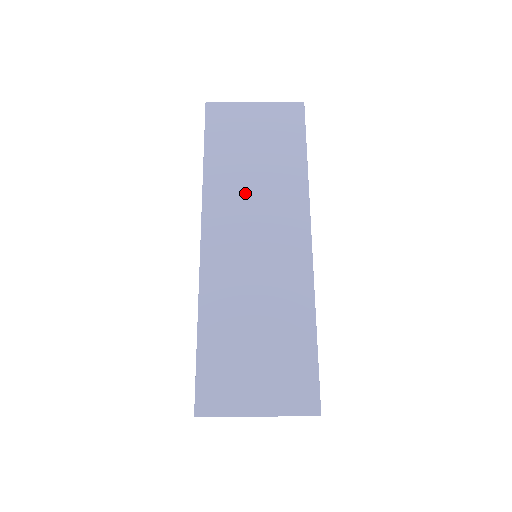
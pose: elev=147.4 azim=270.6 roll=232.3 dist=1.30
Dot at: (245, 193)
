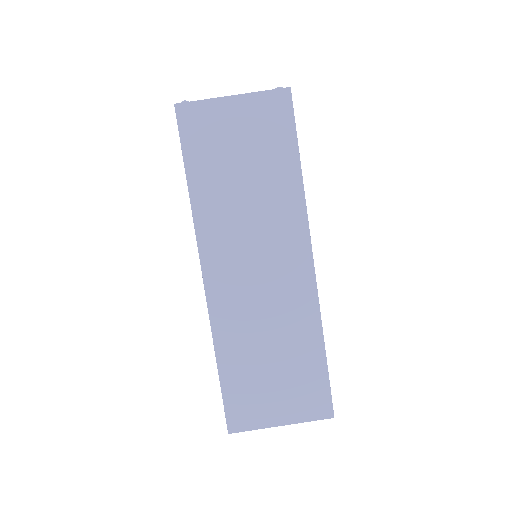
Dot at: (239, 218)
